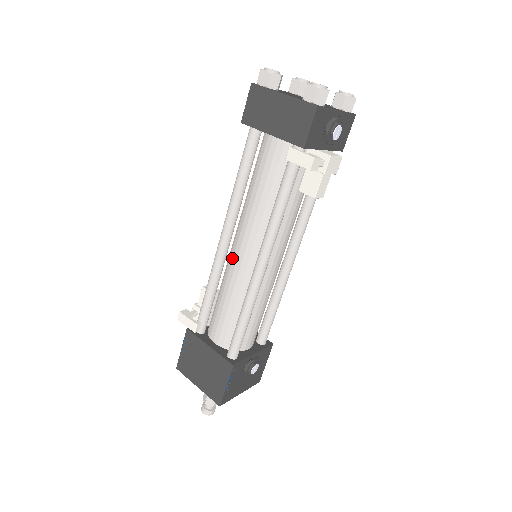
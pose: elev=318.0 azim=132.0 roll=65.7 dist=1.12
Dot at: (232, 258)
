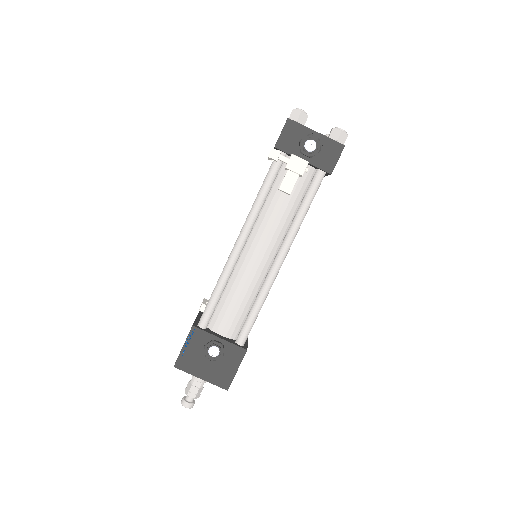
Dot at: occluded
